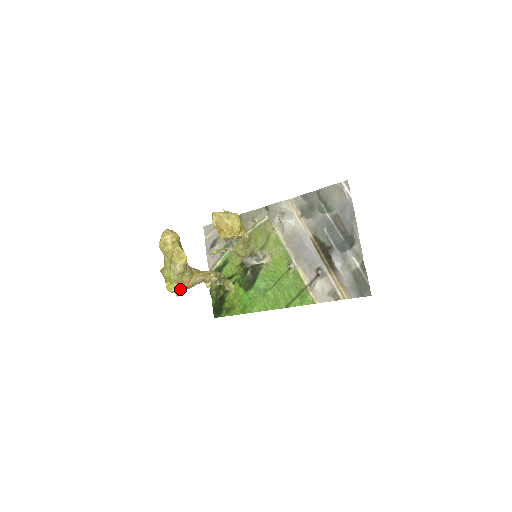
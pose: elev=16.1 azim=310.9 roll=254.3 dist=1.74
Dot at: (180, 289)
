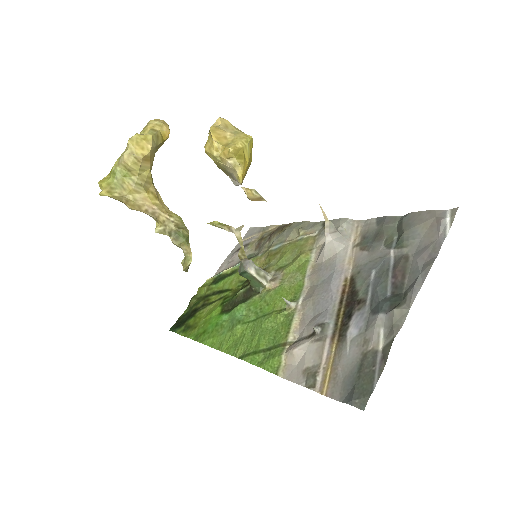
Dot at: (111, 189)
